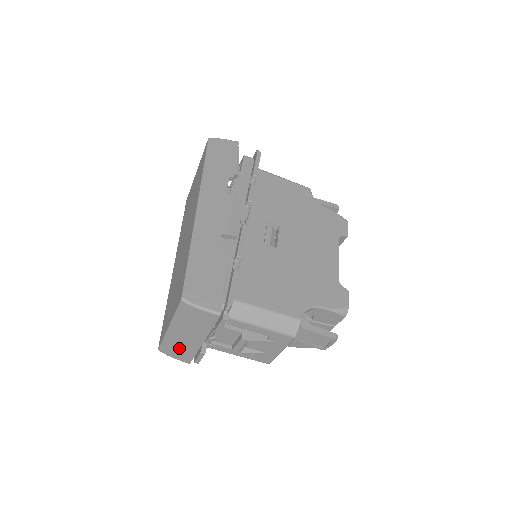
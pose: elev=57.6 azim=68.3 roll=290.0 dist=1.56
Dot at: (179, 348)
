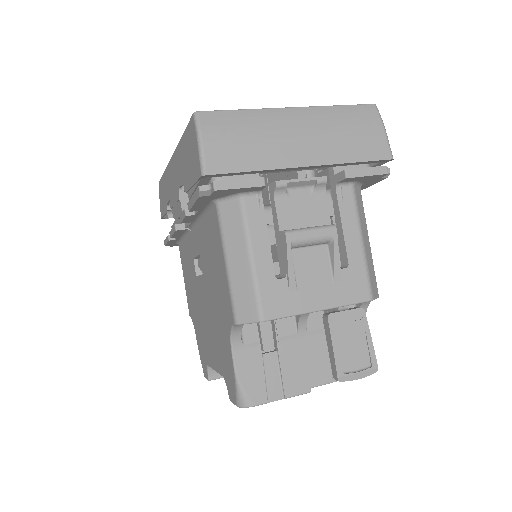
Dot at: (250, 138)
